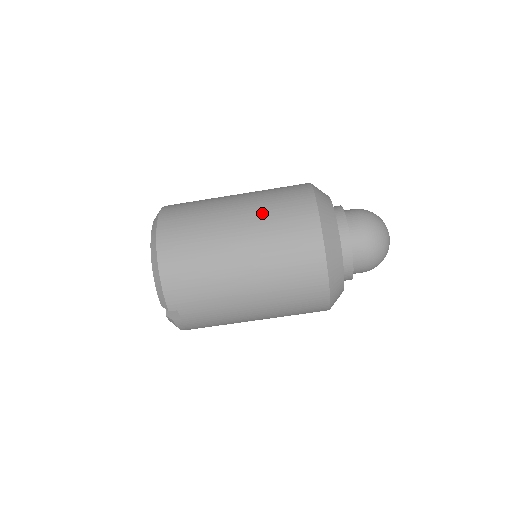
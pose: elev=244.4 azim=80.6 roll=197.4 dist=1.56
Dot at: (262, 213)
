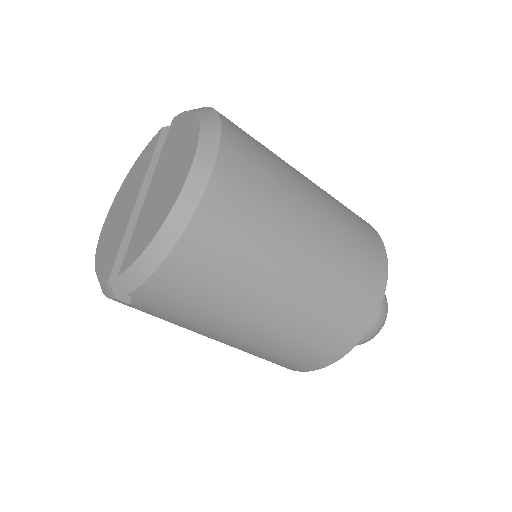
Dot at: (338, 262)
